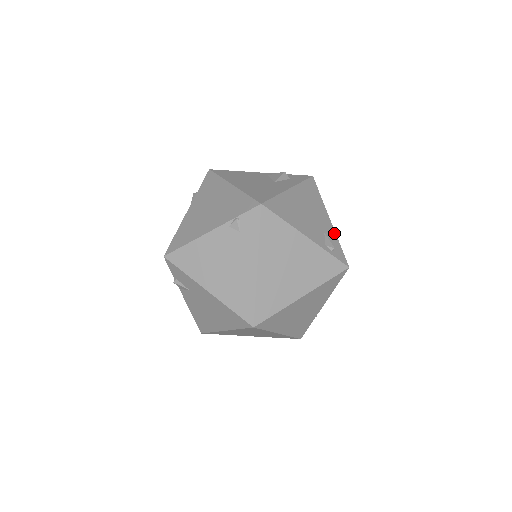
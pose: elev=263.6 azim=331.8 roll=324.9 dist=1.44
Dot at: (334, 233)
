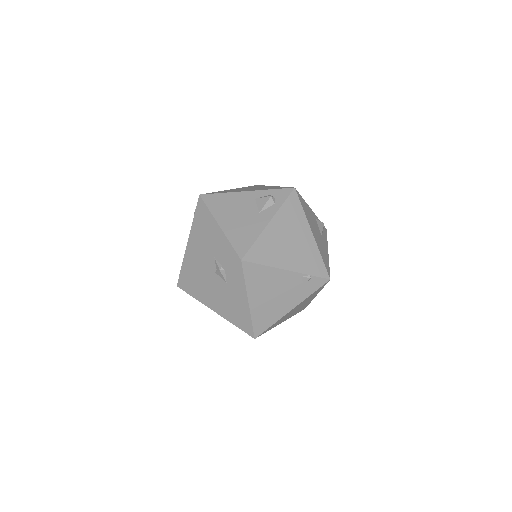
Dot at: occluded
